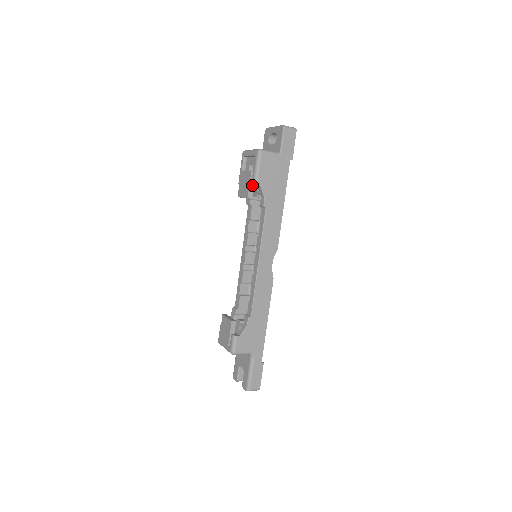
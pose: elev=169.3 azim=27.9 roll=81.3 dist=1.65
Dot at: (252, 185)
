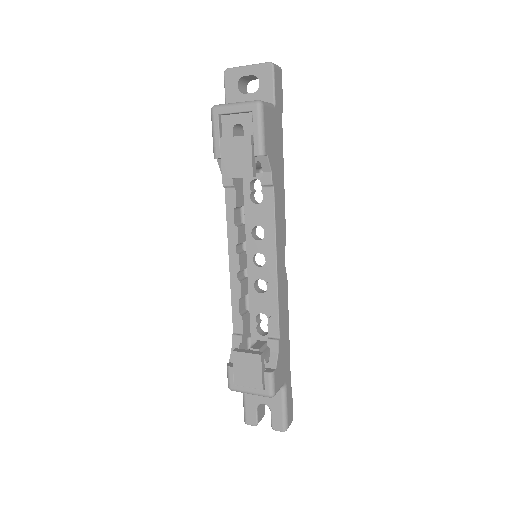
Dot at: (253, 157)
